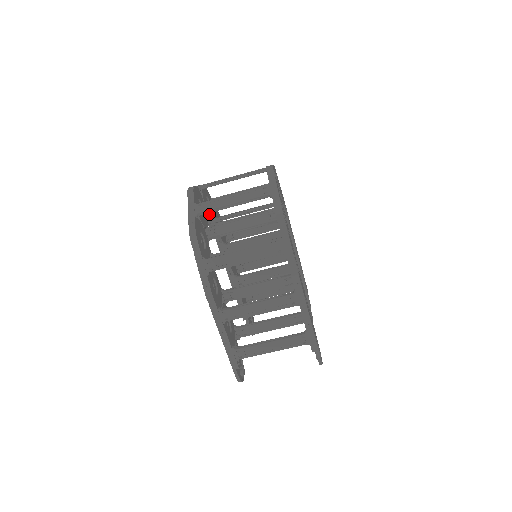
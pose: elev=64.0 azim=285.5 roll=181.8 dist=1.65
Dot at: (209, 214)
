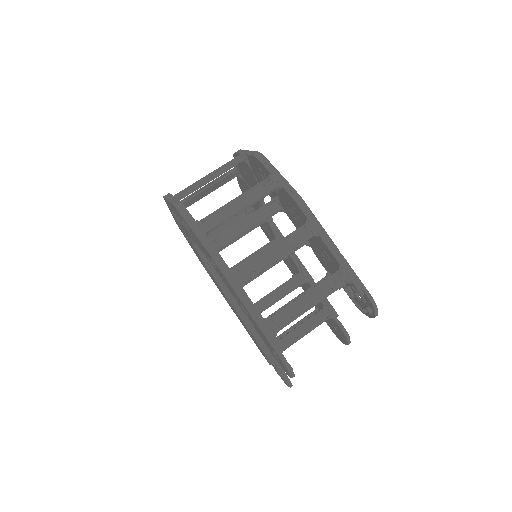
Dot at: occluded
